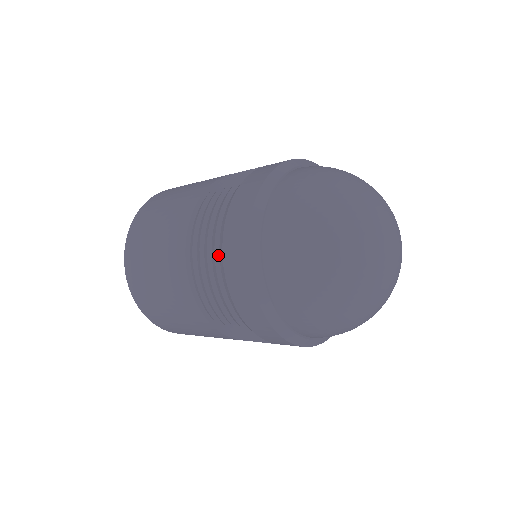
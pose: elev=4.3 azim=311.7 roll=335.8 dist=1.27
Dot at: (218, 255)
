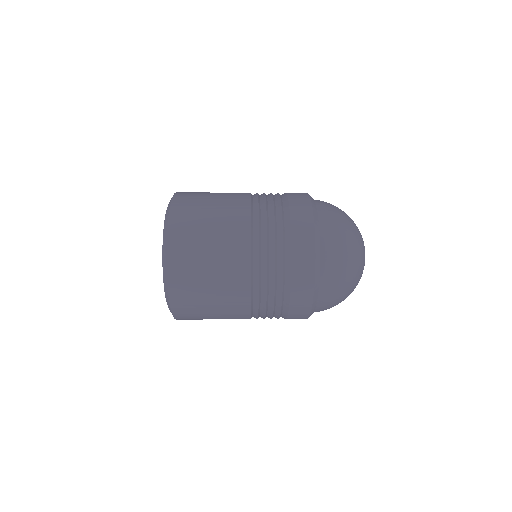
Dot at: (282, 204)
